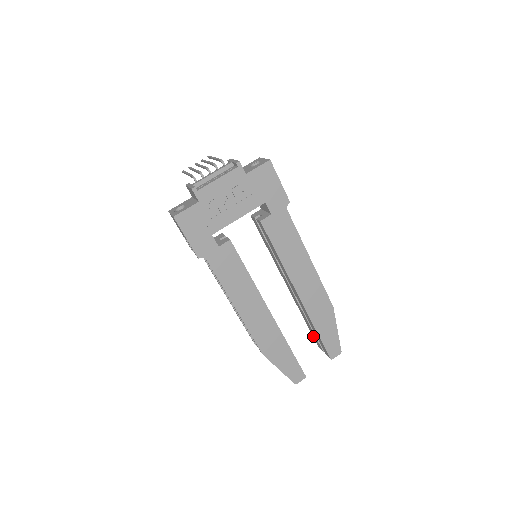
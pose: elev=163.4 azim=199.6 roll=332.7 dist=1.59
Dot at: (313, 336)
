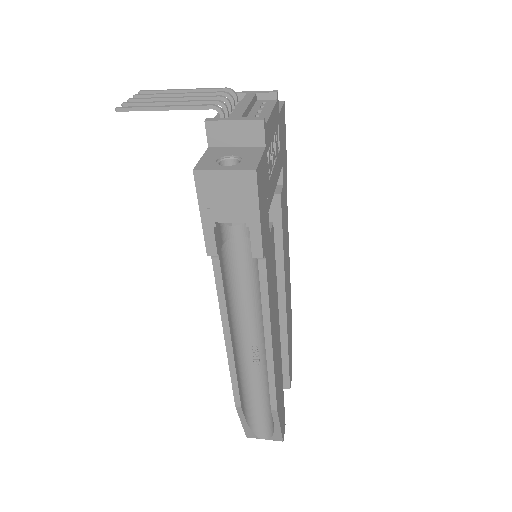
Dot at: occluded
